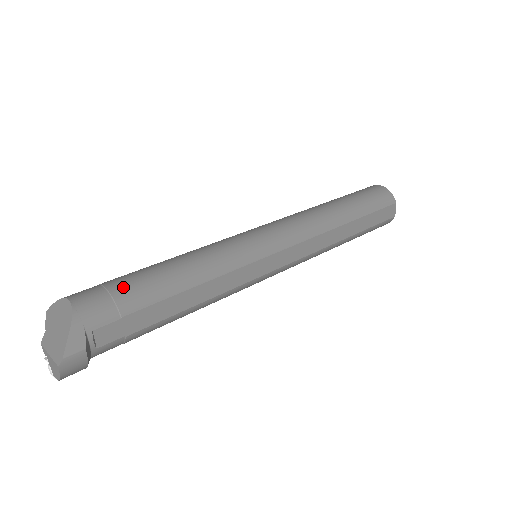
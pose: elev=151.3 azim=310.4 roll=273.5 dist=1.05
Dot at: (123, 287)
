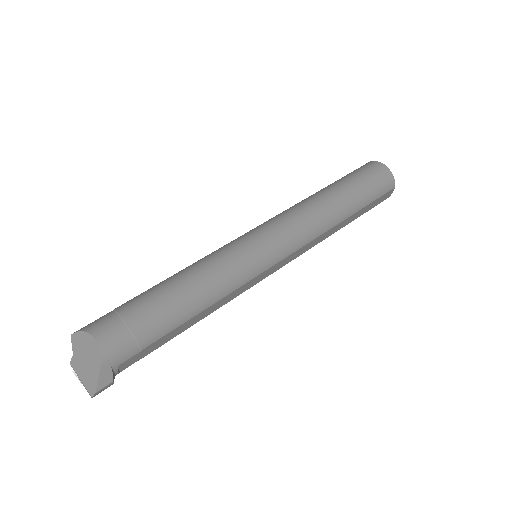
Dot at: (142, 323)
